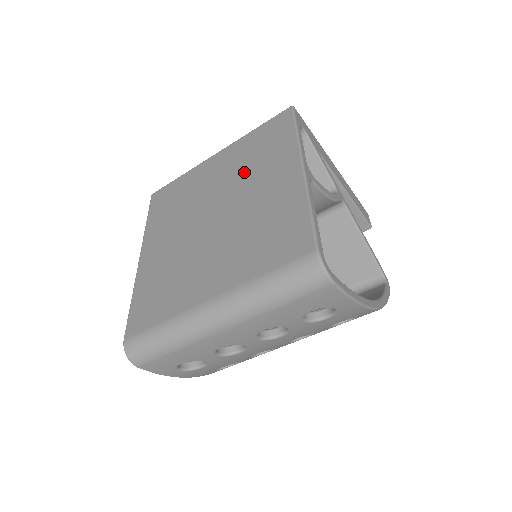
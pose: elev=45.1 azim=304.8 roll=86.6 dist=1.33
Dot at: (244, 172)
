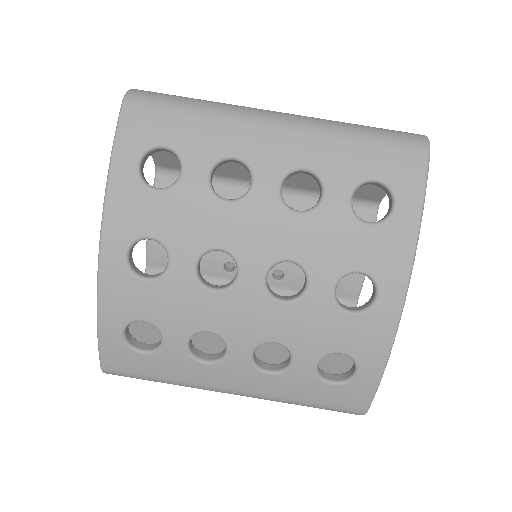
Dot at: occluded
